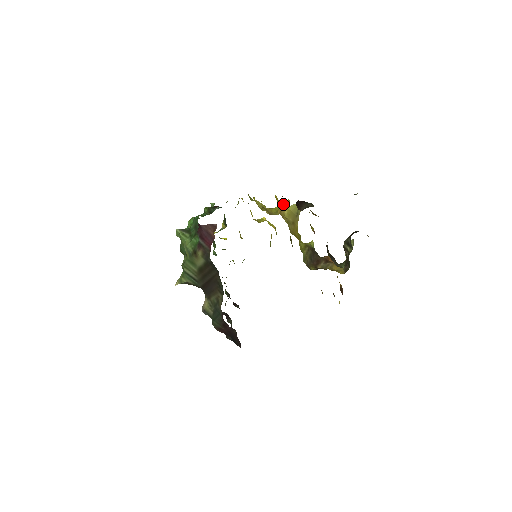
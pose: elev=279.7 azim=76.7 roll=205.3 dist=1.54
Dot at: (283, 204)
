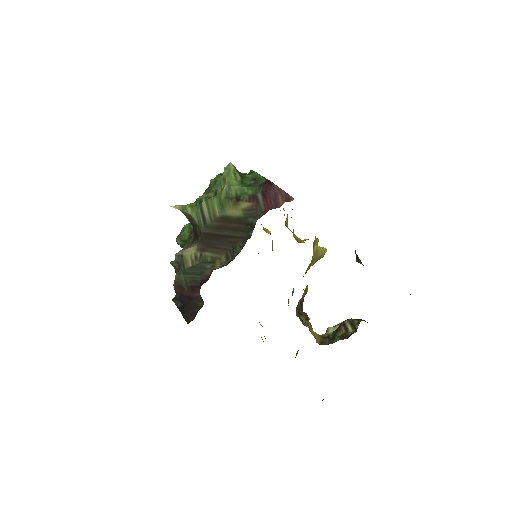
Dot at: occluded
